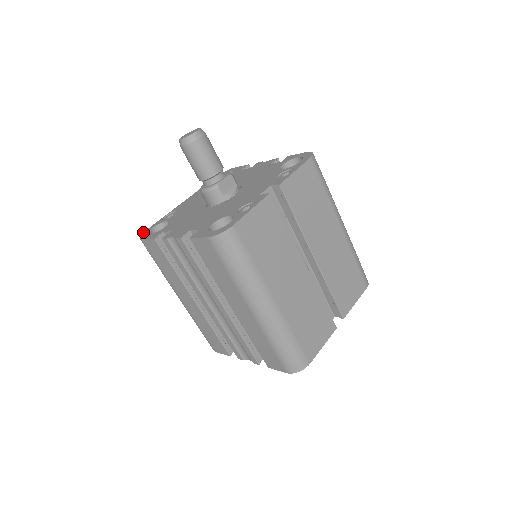
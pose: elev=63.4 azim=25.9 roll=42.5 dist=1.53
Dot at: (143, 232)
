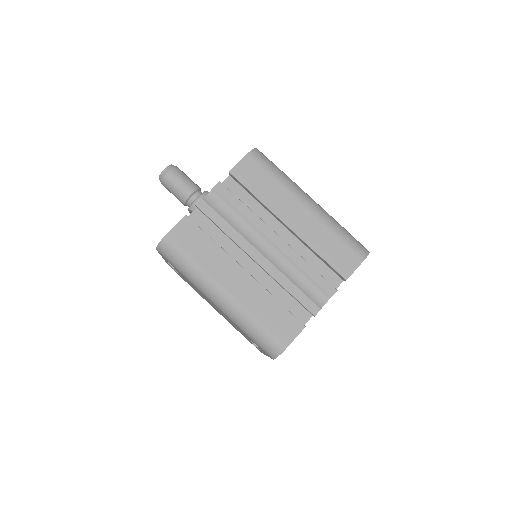
Dot at: (156, 248)
